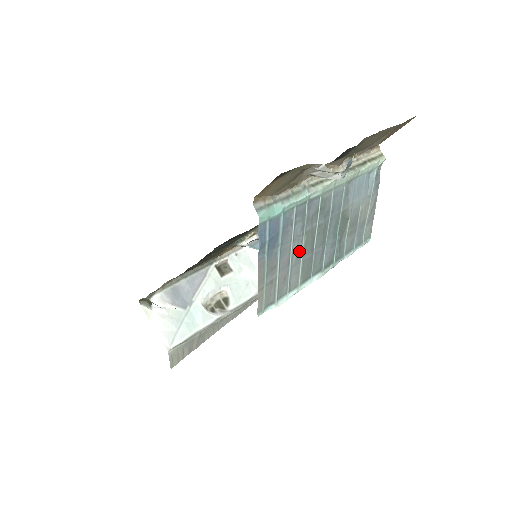
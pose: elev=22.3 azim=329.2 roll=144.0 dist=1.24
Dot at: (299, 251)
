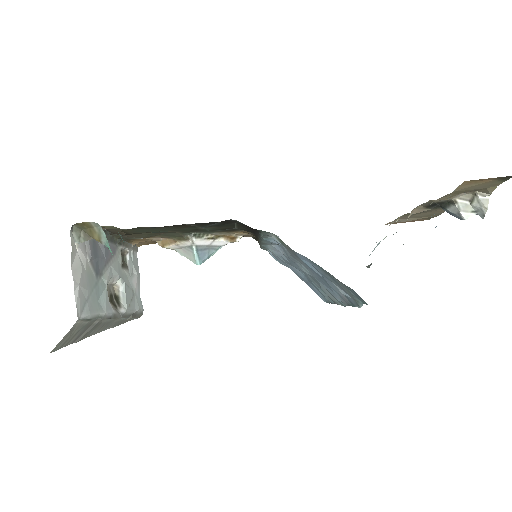
Dot at: occluded
